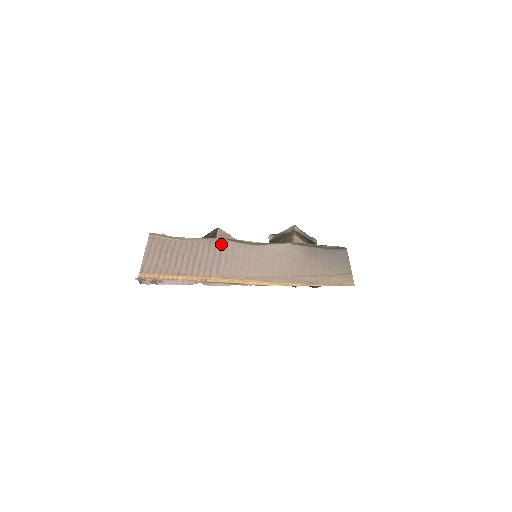
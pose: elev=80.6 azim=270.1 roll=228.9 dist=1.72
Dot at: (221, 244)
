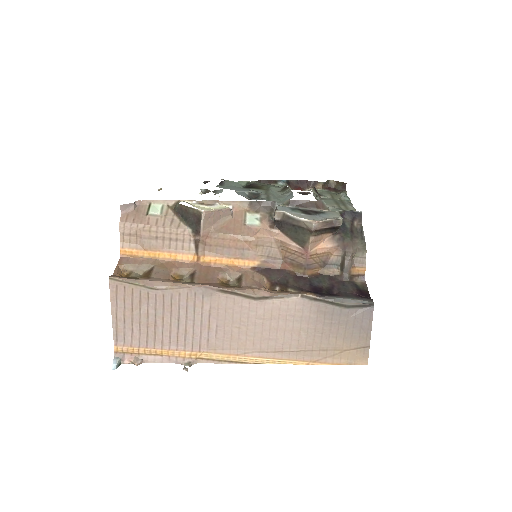
Dot at: (209, 298)
